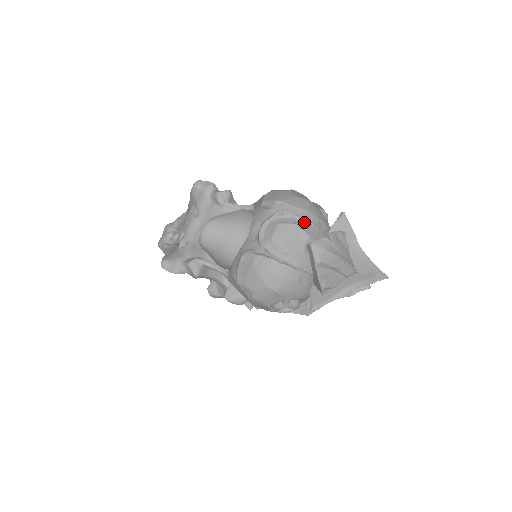
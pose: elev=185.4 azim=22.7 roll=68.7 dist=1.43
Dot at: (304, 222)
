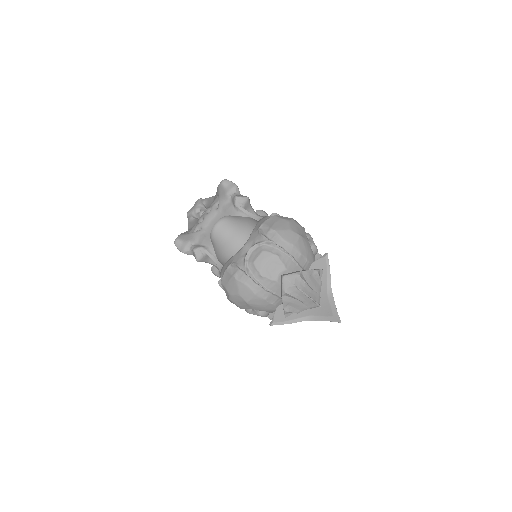
Dot at: (286, 255)
